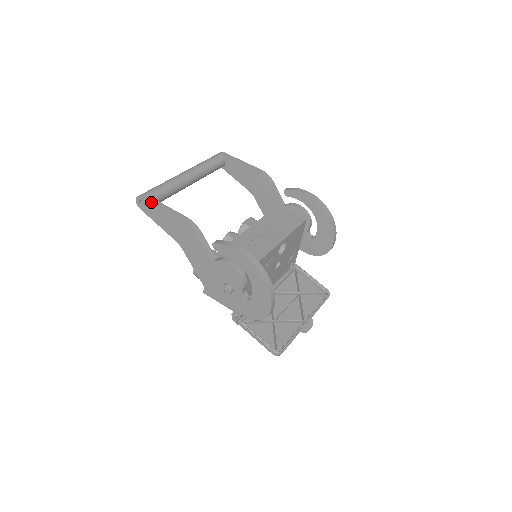
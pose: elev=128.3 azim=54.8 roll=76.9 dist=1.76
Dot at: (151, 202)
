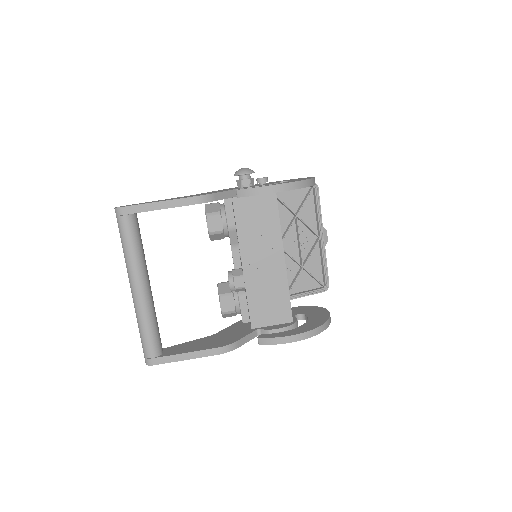
Dot at: occluded
